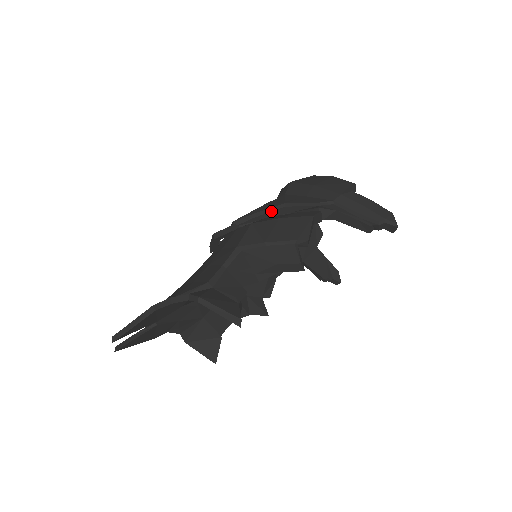
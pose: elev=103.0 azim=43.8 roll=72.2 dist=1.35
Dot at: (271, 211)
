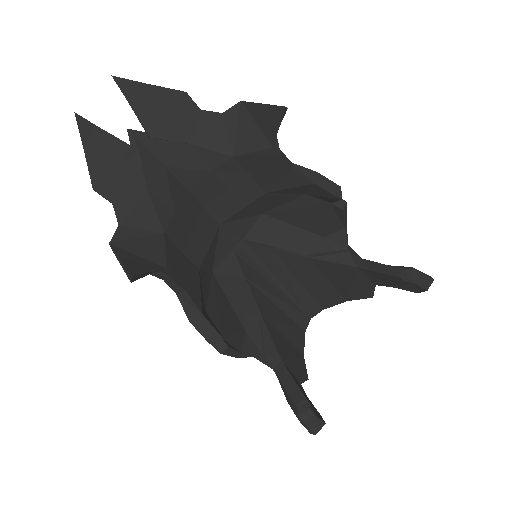
Dot at: occluded
